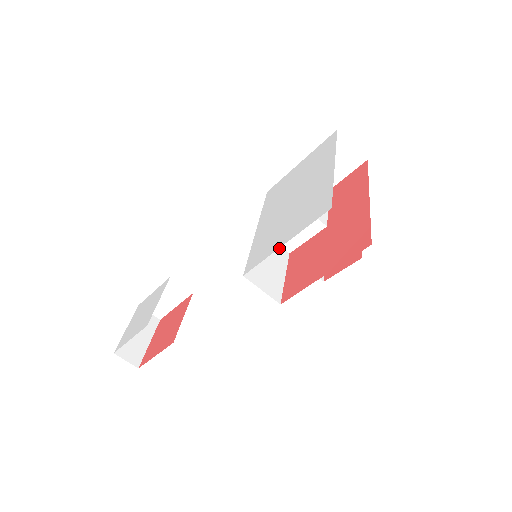
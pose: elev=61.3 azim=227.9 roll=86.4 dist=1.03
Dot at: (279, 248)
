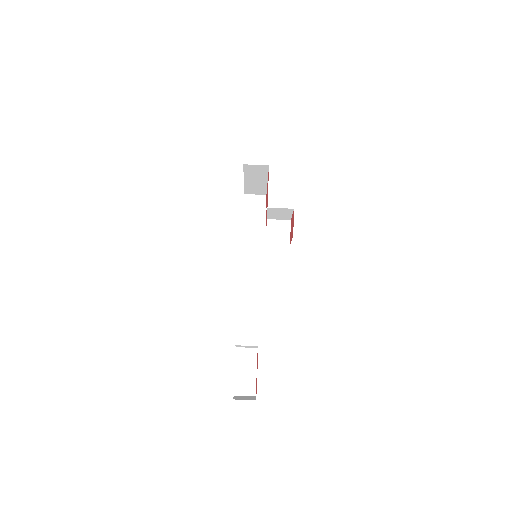
Dot at: occluded
